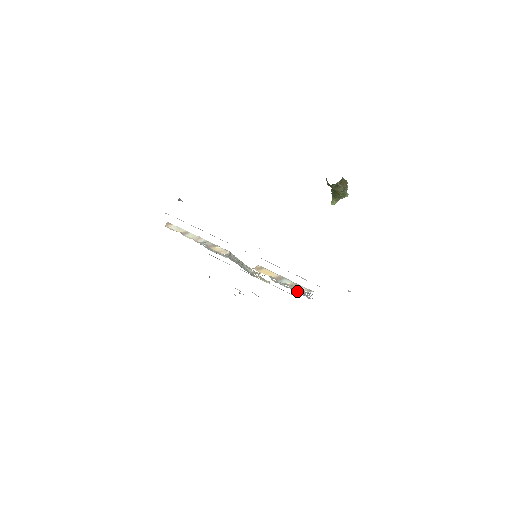
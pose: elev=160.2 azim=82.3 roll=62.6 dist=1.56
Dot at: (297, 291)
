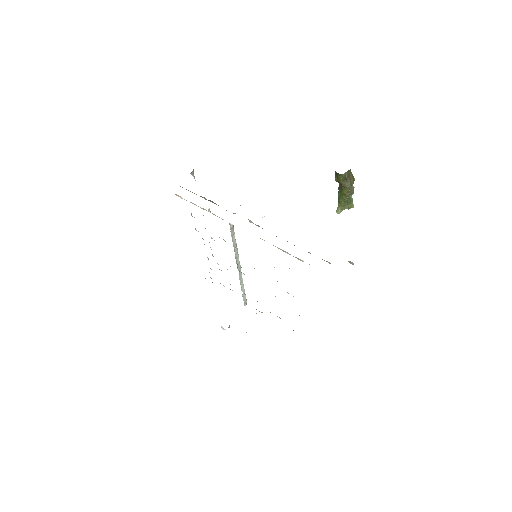
Dot at: occluded
